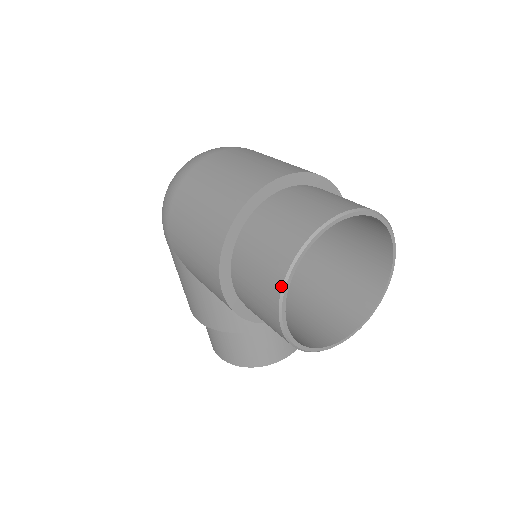
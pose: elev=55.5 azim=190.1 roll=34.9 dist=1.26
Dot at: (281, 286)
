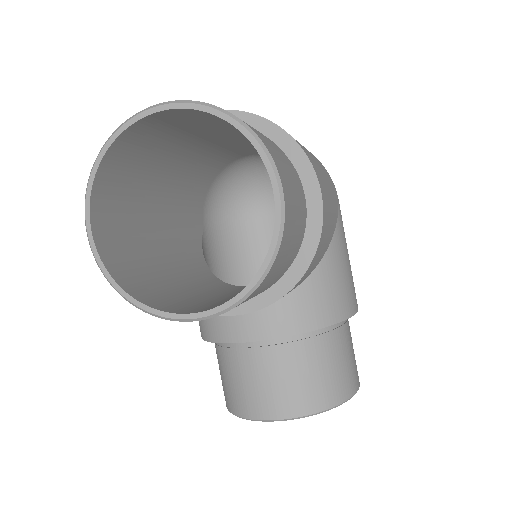
Dot at: (89, 181)
